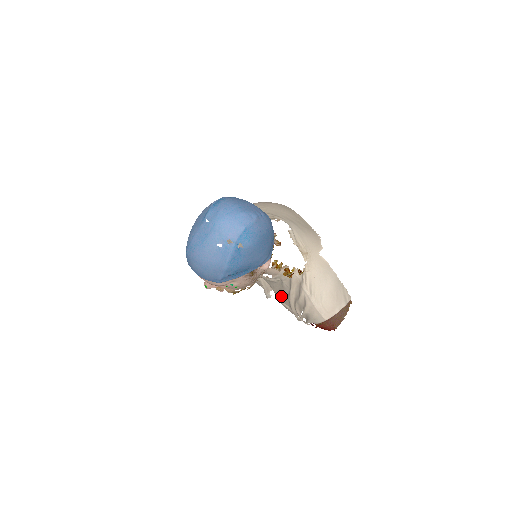
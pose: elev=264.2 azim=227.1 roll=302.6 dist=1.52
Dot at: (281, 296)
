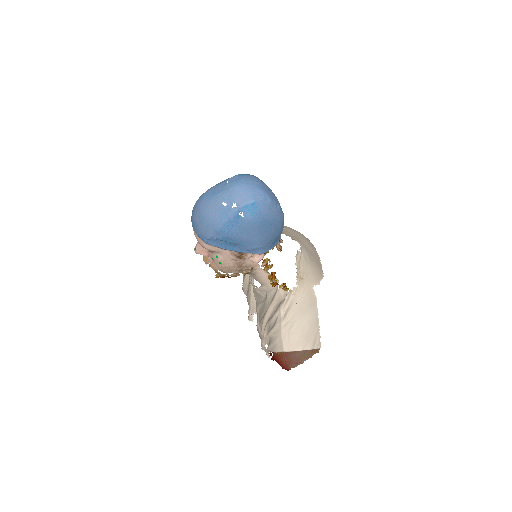
Dot at: (260, 316)
